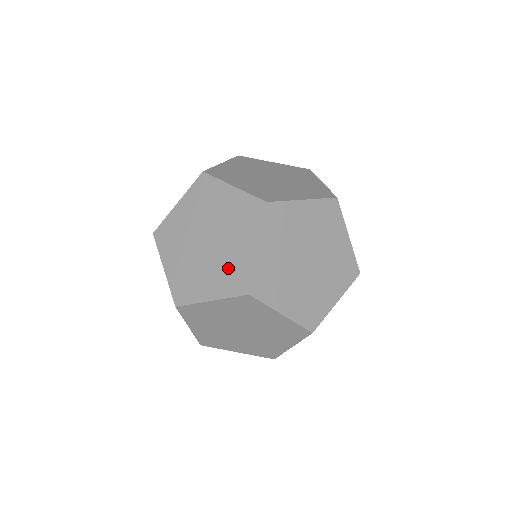
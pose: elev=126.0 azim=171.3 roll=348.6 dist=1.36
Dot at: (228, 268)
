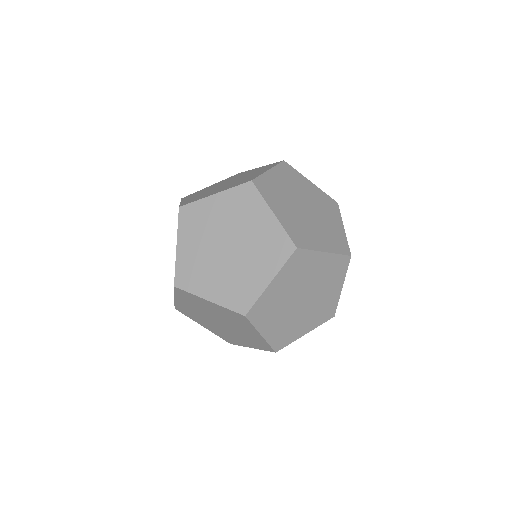
Dot at: (320, 309)
